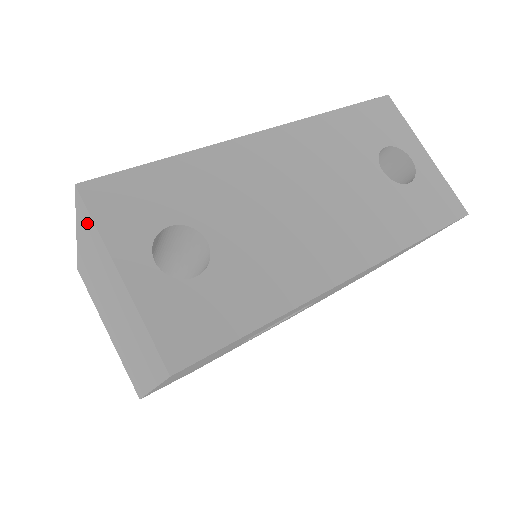
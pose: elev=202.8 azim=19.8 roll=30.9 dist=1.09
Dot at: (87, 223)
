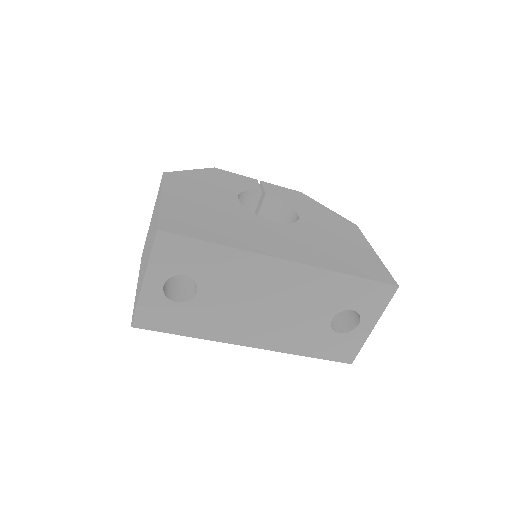
Dot at: occluded
